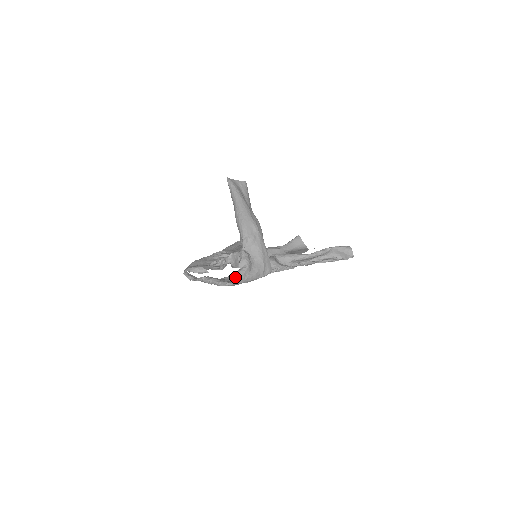
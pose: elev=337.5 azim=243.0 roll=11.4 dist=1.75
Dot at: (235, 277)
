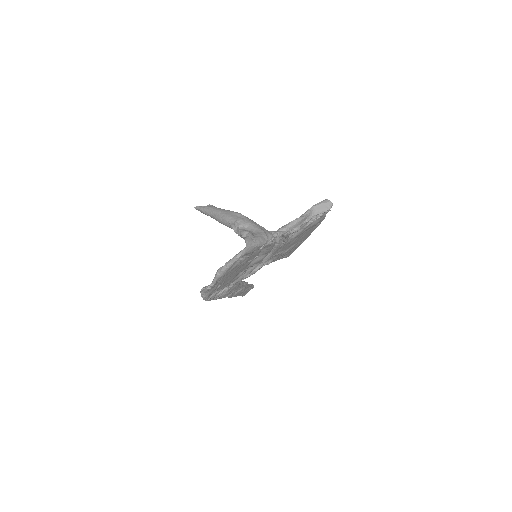
Dot at: (246, 257)
